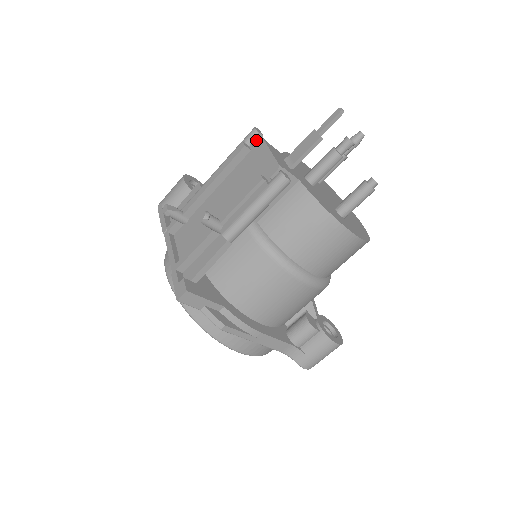
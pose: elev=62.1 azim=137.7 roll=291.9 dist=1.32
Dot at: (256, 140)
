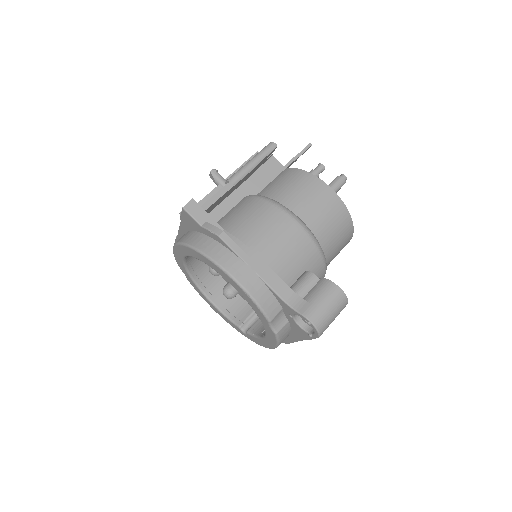
Dot at: occluded
